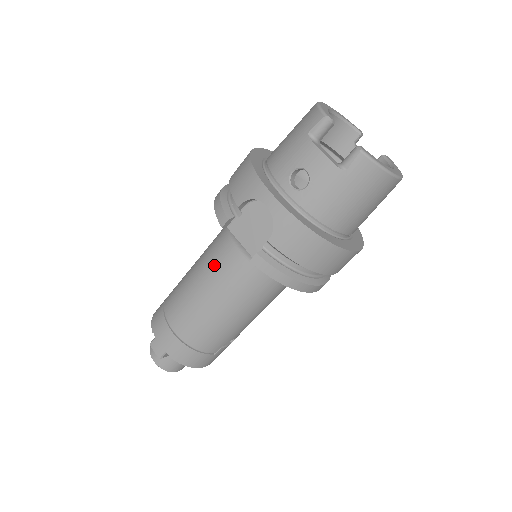
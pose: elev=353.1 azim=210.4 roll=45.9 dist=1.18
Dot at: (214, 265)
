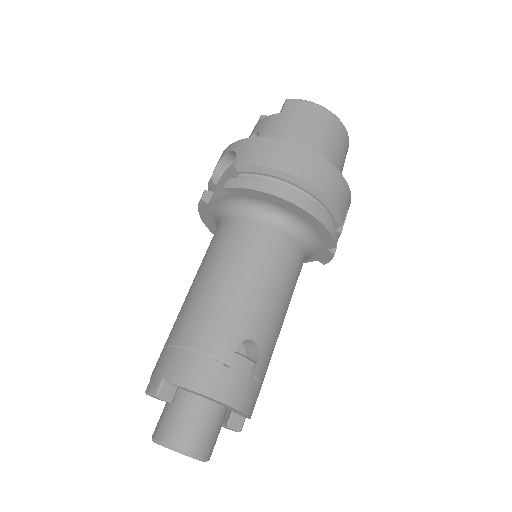
Dot at: (206, 252)
